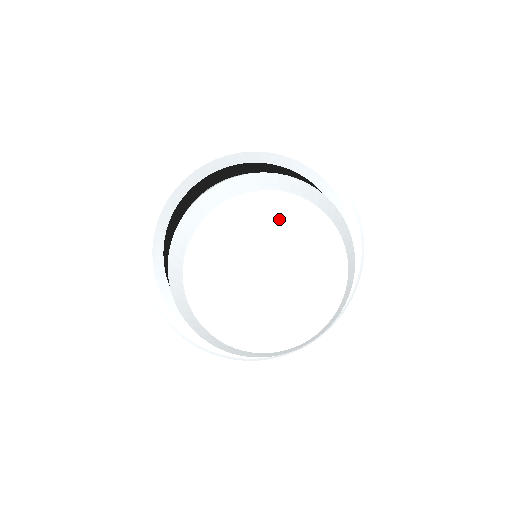
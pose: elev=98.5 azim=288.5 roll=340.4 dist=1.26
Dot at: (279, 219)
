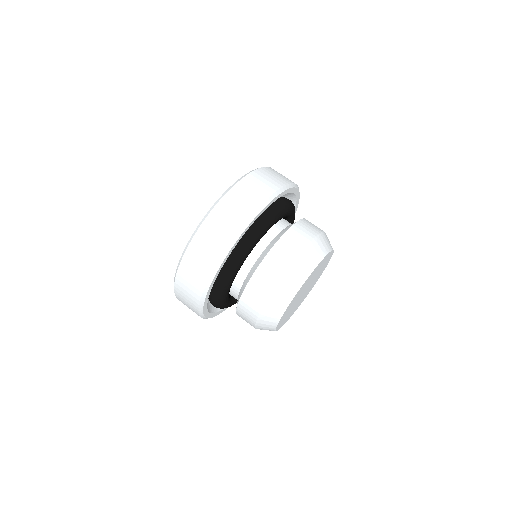
Dot at: occluded
